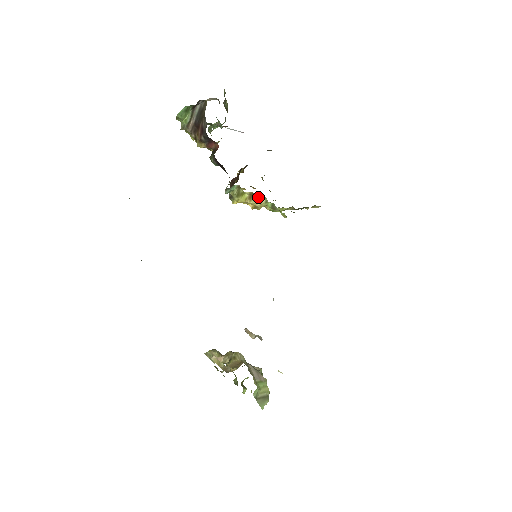
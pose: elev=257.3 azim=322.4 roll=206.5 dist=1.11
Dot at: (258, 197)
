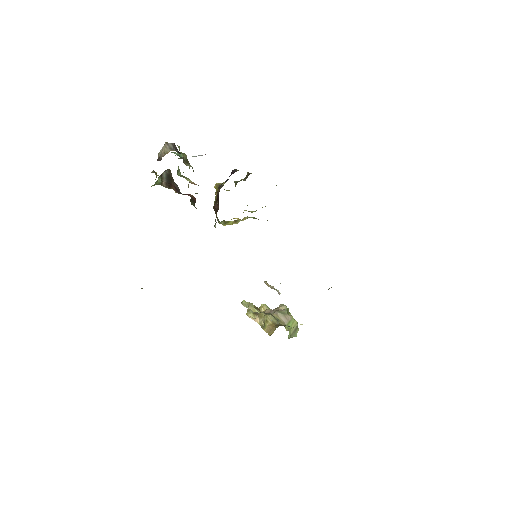
Dot at: occluded
